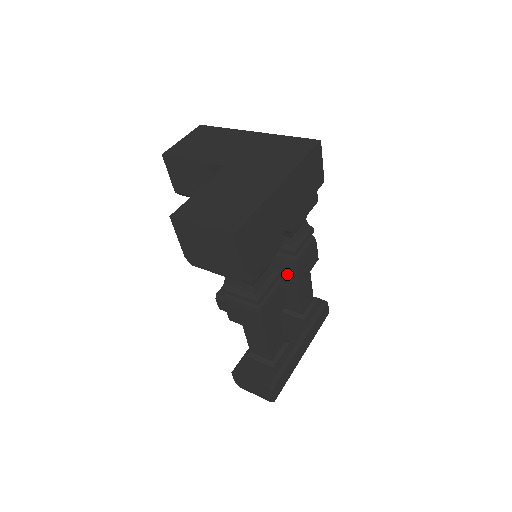
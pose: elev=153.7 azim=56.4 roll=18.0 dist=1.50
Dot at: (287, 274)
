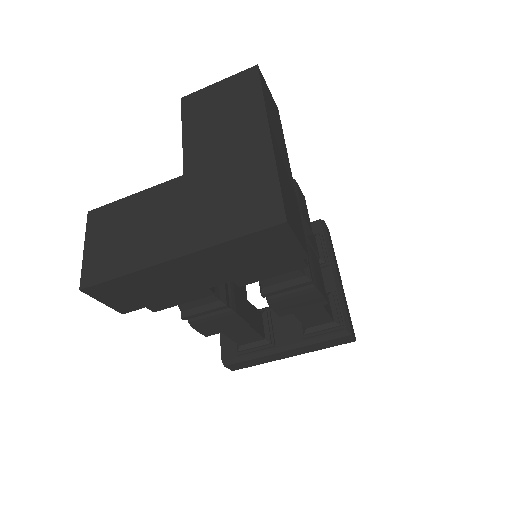
Dot at: occluded
